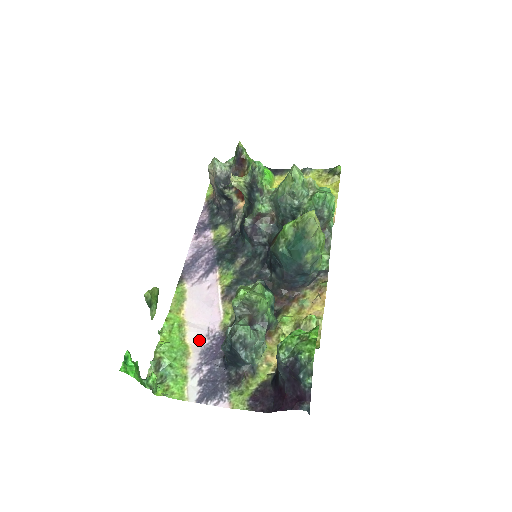
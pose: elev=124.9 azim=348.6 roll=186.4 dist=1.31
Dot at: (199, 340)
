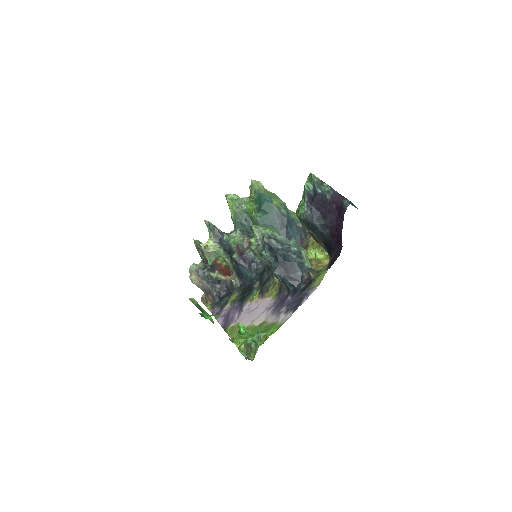
Dot at: (266, 316)
